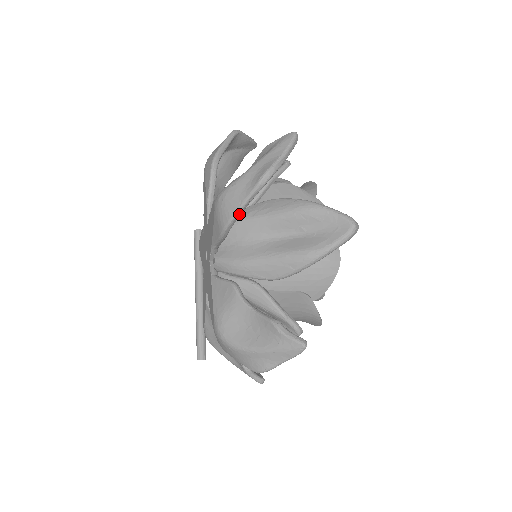
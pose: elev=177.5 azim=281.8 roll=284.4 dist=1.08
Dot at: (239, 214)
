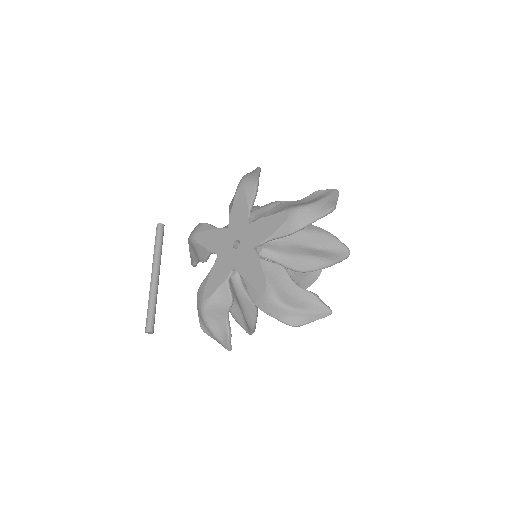
Dot at: occluded
